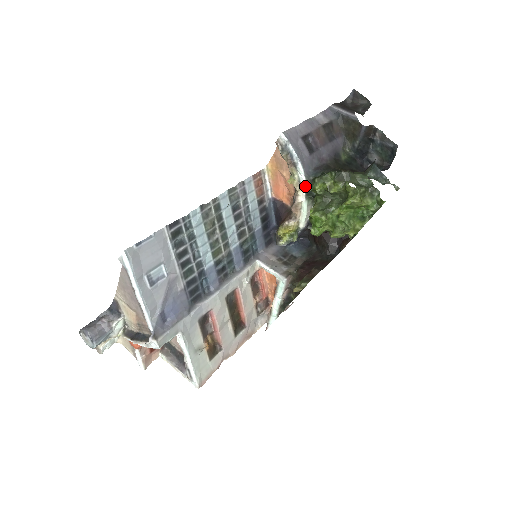
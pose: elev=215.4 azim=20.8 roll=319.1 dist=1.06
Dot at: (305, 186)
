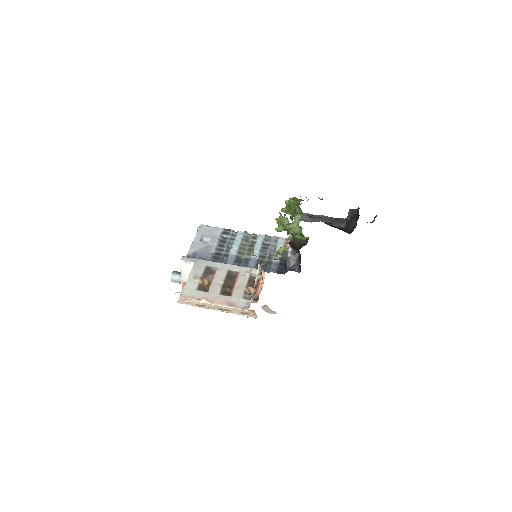
Dot at: occluded
